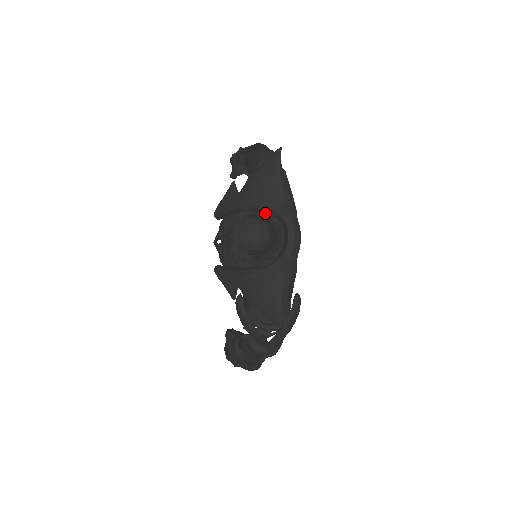
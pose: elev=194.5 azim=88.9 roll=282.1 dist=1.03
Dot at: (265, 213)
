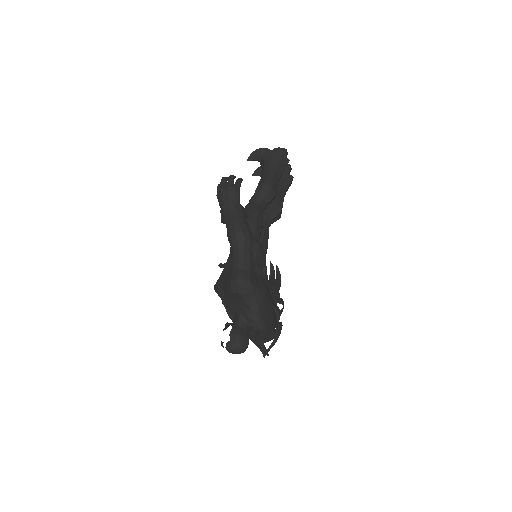
Dot at: (242, 314)
